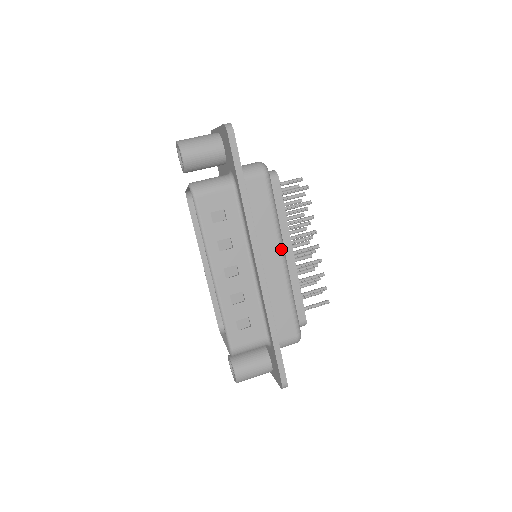
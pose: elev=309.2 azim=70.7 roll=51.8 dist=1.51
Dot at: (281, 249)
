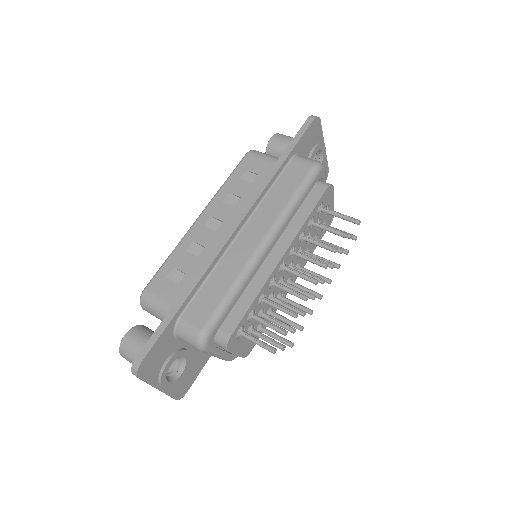
Dot at: (269, 232)
